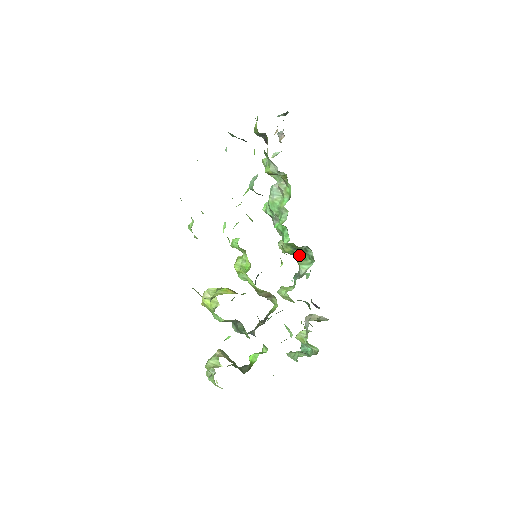
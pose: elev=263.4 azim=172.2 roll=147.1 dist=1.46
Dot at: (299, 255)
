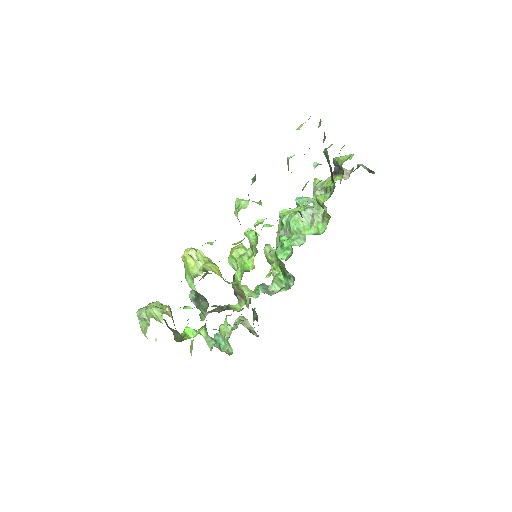
Dot at: (277, 271)
